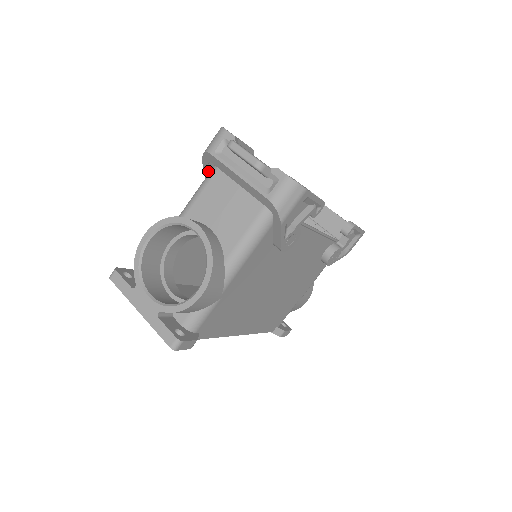
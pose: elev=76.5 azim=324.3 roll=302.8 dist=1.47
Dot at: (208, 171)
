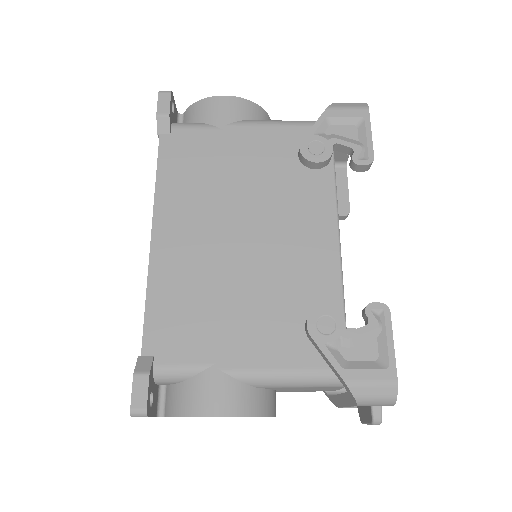
Dot at: occluded
